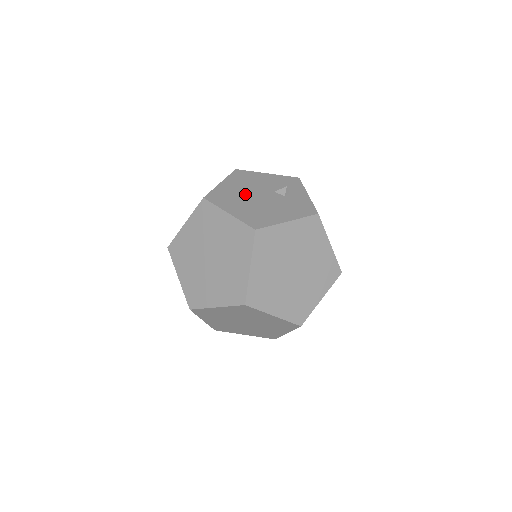
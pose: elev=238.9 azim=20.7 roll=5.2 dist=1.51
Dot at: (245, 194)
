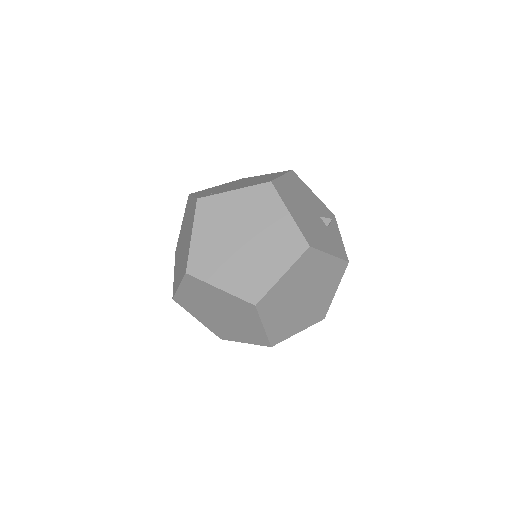
Dot at: (301, 202)
